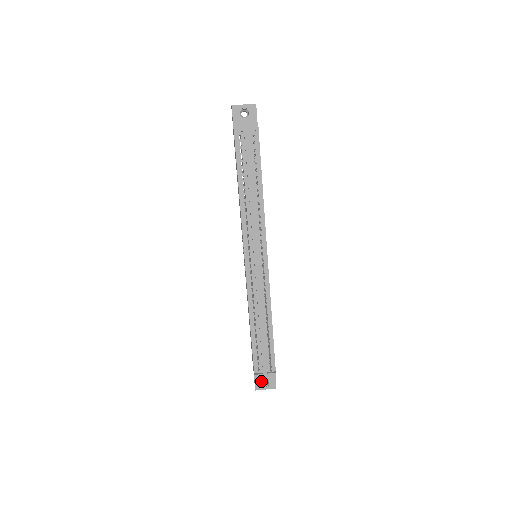
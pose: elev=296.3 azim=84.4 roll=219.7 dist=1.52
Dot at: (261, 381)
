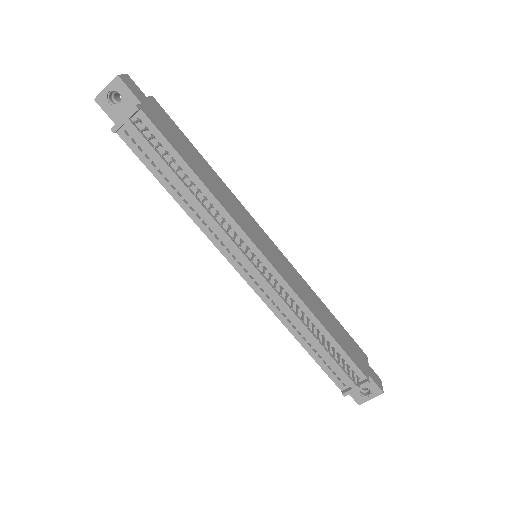
Dot at: (359, 393)
